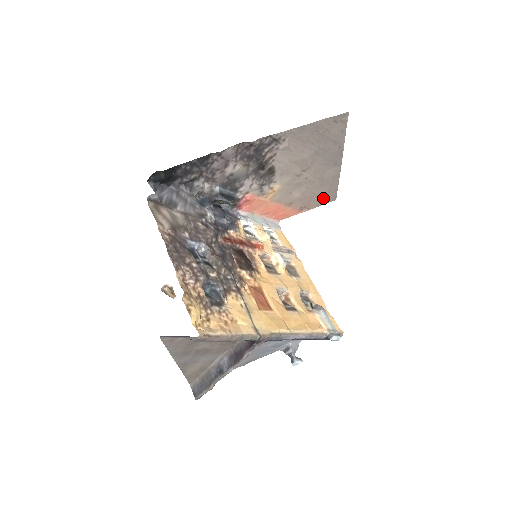
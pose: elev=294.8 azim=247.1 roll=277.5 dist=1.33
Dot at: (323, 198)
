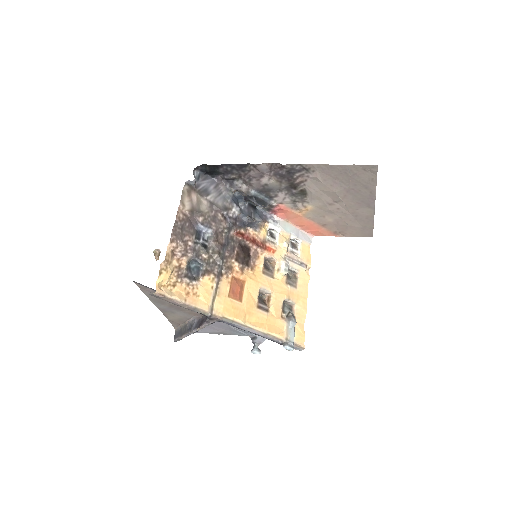
Dot at: (358, 231)
